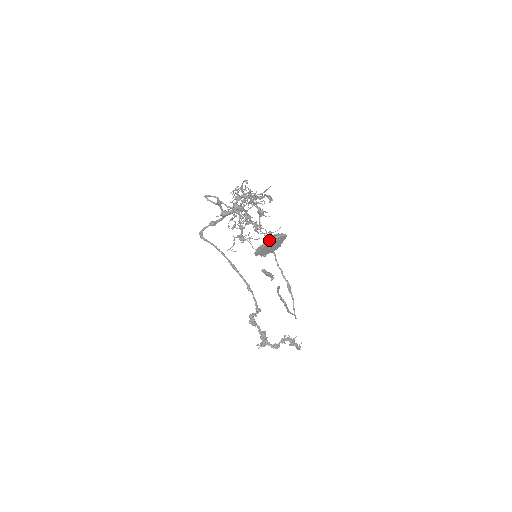
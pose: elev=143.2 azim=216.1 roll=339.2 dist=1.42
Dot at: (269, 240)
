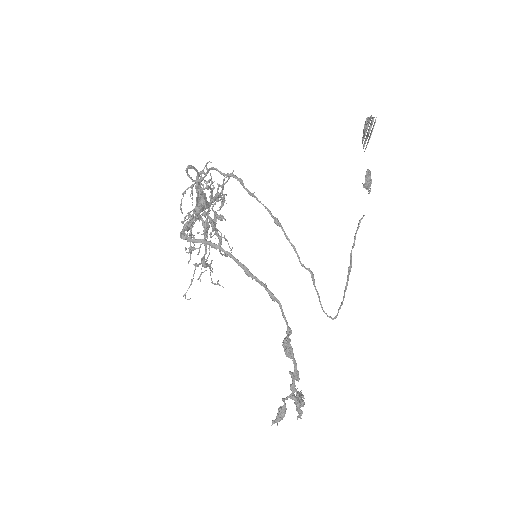
Dot at: (373, 117)
